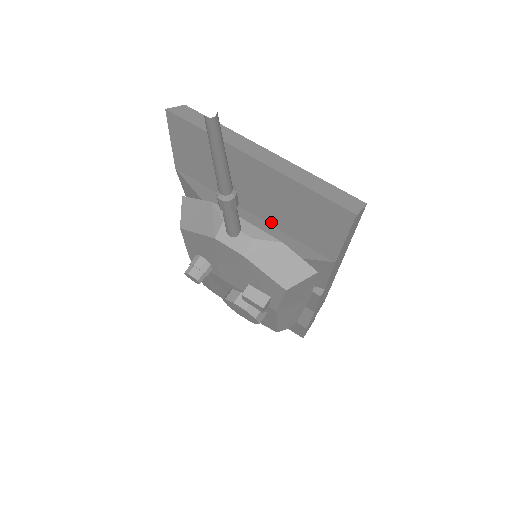
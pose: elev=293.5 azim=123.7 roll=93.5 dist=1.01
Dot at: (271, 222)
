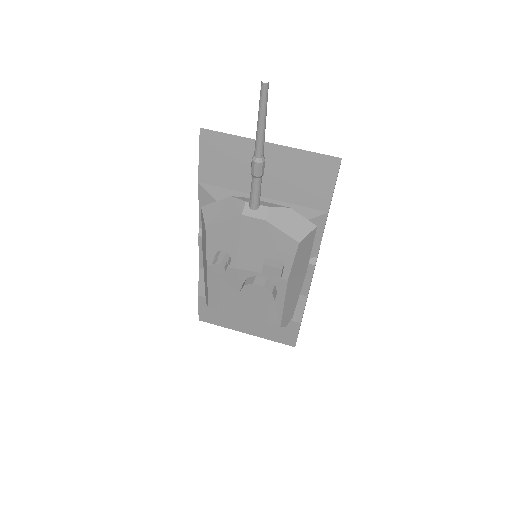
Dot at: (278, 198)
